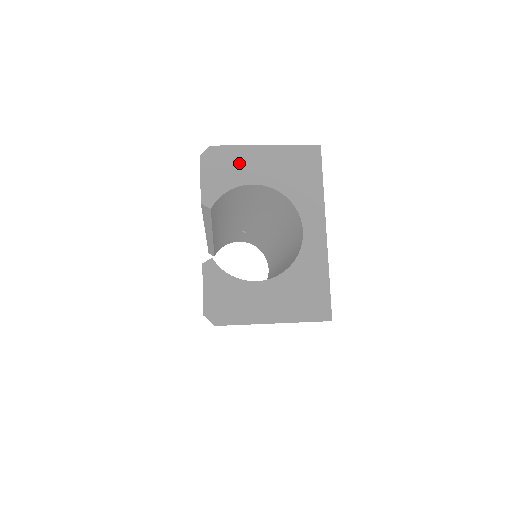
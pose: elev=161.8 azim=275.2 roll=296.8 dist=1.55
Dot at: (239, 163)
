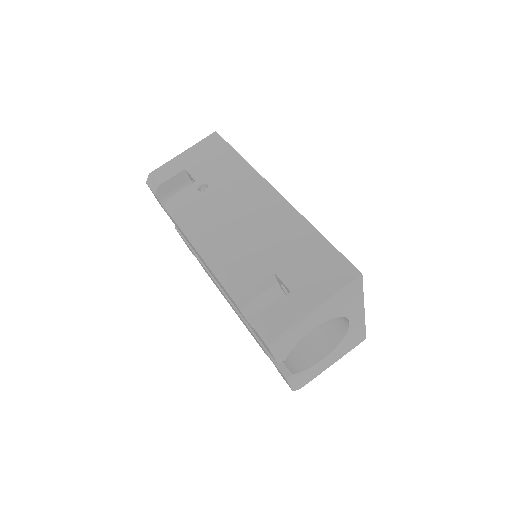
Dot at: (300, 329)
